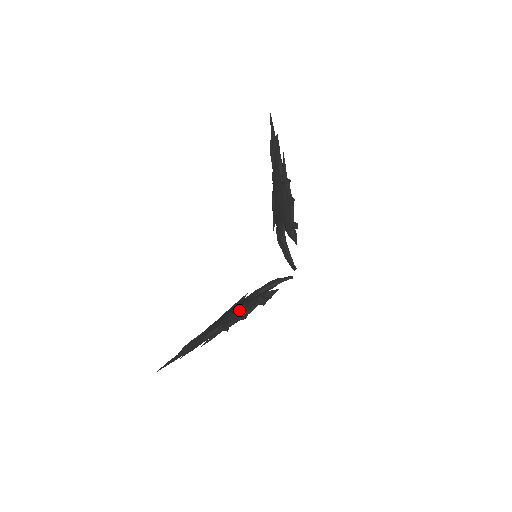
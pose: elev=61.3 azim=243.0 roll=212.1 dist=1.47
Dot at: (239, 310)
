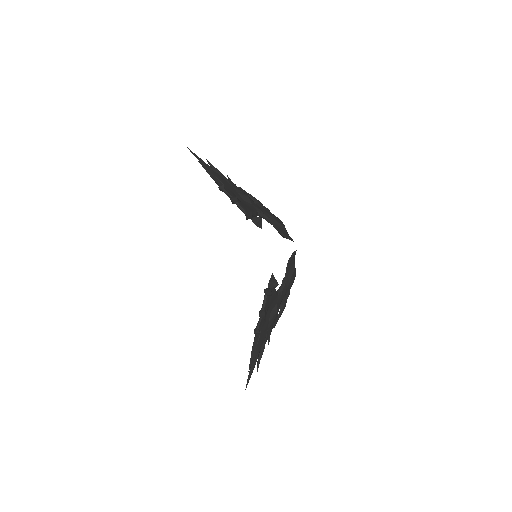
Dot at: occluded
